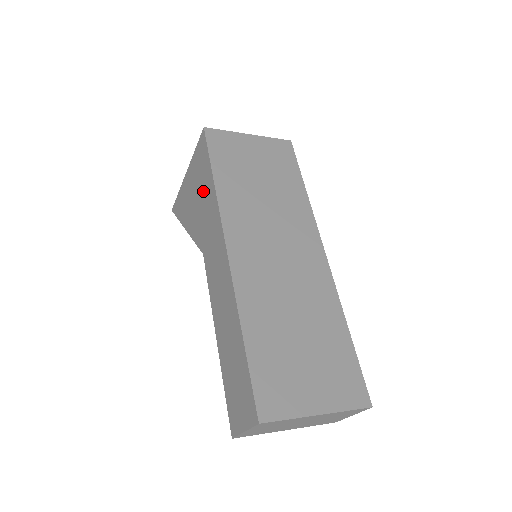
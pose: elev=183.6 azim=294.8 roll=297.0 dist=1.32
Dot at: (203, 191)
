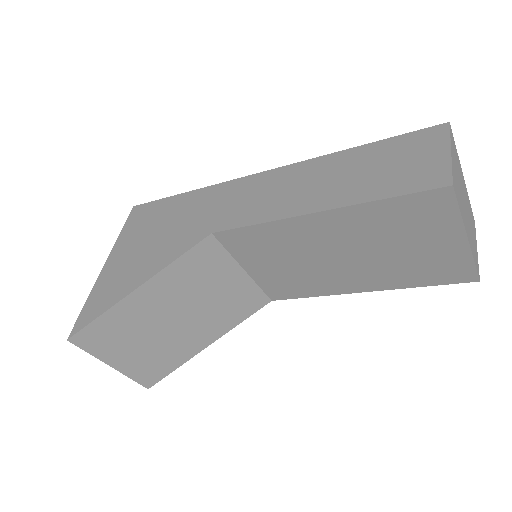
Dot at: (168, 218)
